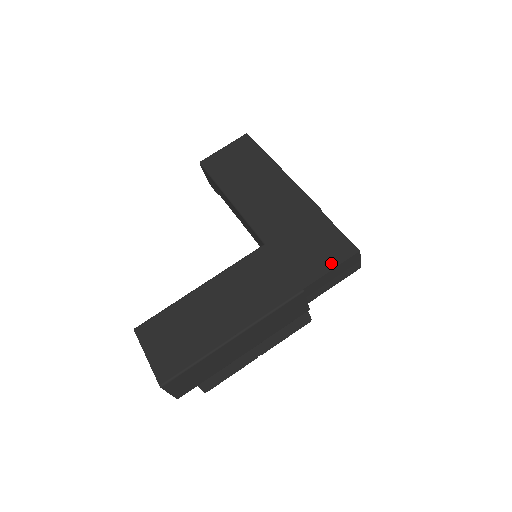
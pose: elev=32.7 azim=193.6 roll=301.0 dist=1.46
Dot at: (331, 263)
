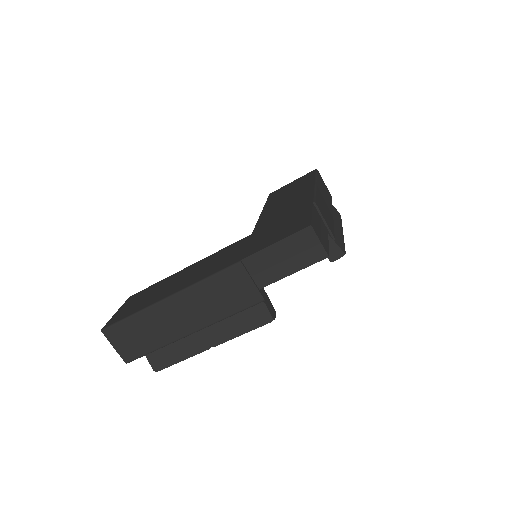
Dot at: (280, 238)
